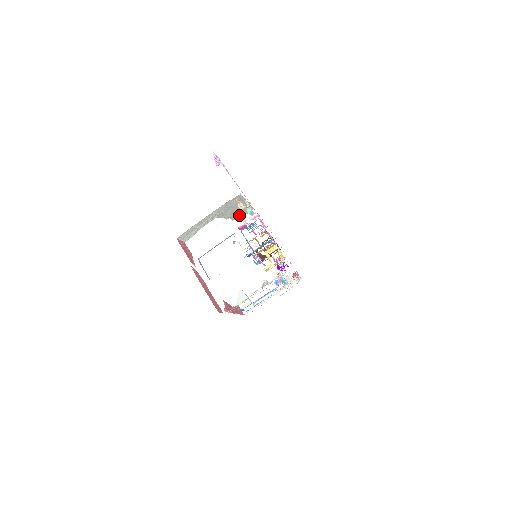
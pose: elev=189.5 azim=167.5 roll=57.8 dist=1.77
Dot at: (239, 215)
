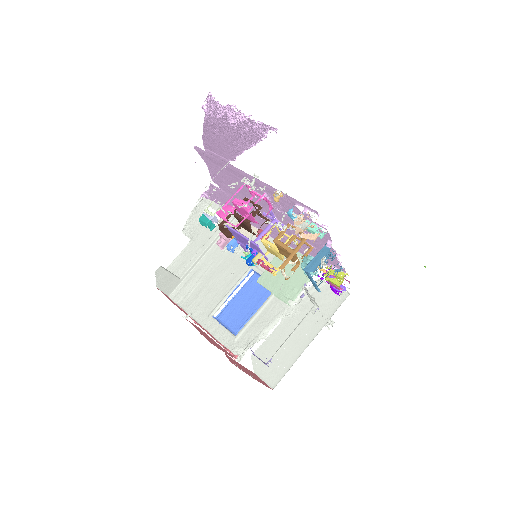
Dot at: occluded
